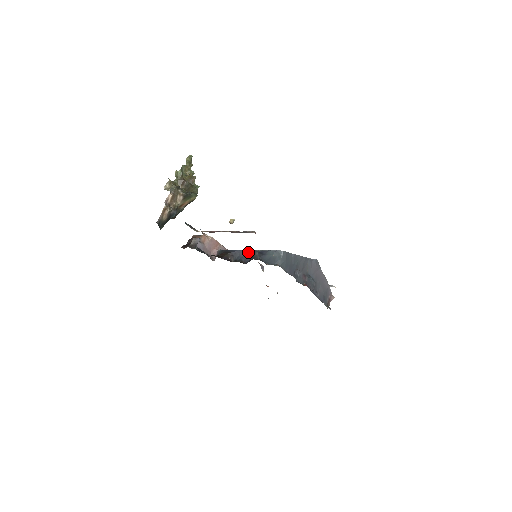
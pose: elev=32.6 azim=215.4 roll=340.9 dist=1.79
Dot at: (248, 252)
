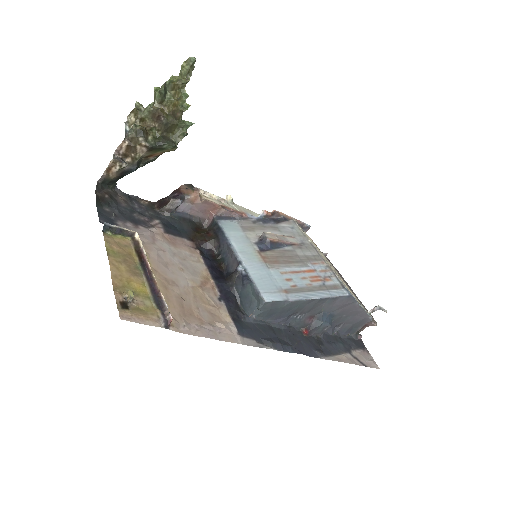
Dot at: (234, 258)
